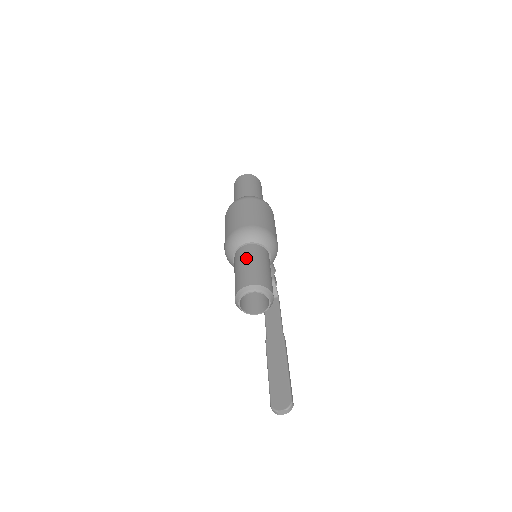
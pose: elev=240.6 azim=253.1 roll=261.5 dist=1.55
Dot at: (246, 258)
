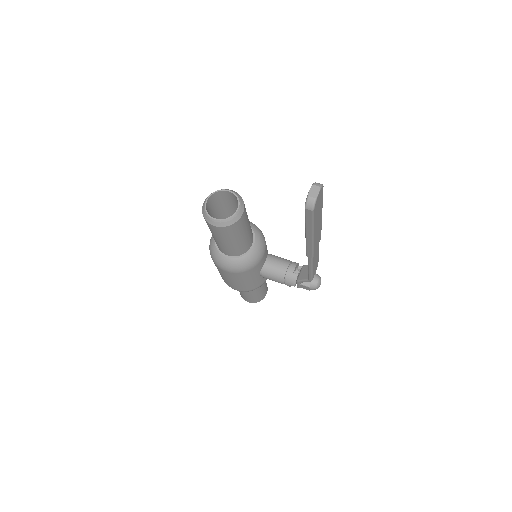
Dot at: occluded
